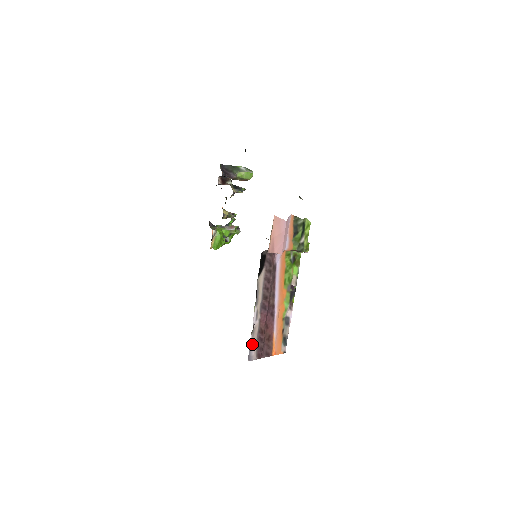
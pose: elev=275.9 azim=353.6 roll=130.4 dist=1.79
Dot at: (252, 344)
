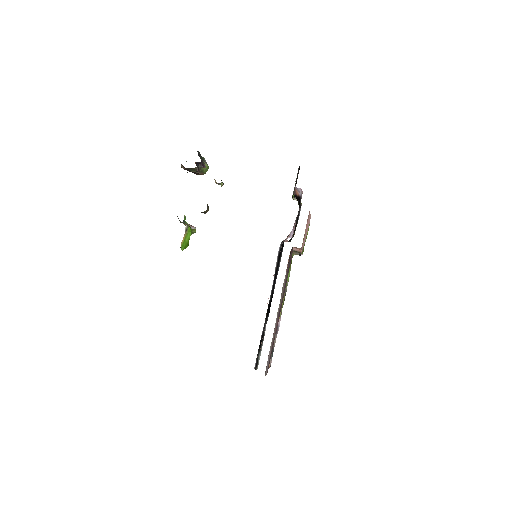
Dot at: (269, 355)
